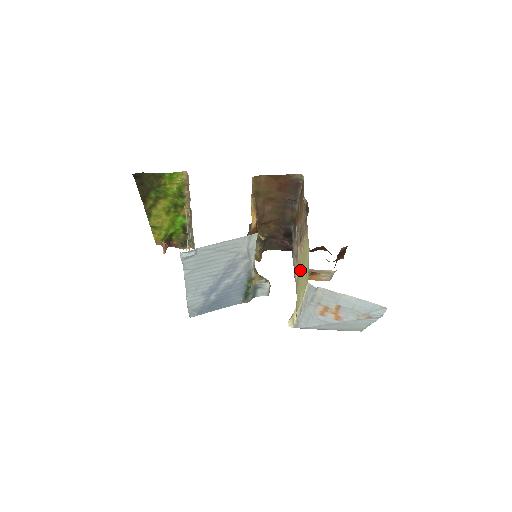
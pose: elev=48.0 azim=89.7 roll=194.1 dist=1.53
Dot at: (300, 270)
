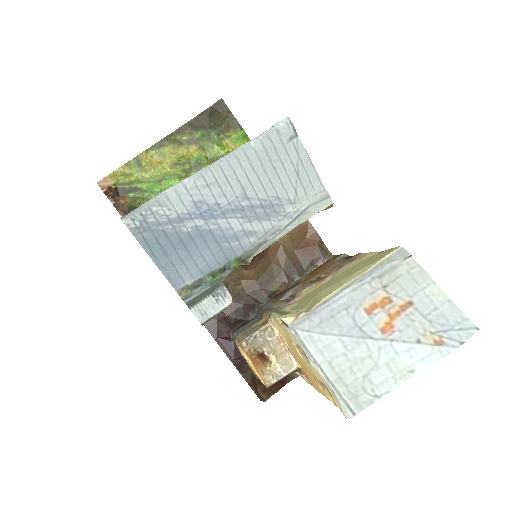
Dot at: (327, 283)
